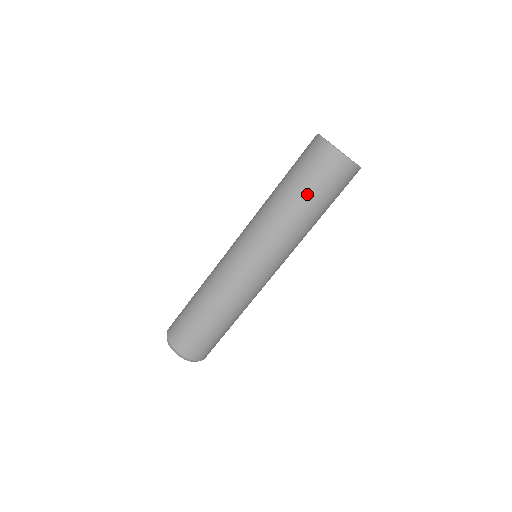
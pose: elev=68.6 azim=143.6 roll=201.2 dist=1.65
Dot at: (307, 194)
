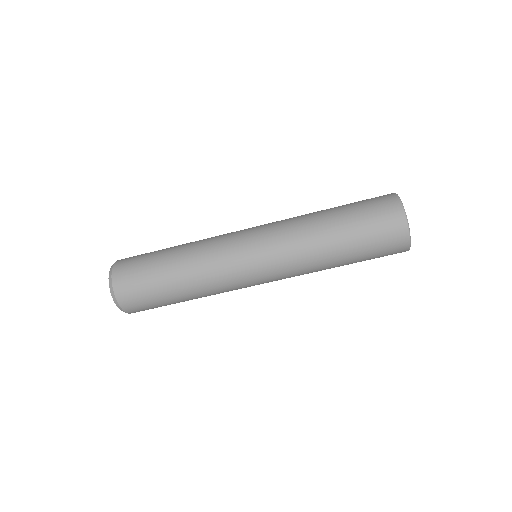
Dot at: (349, 230)
